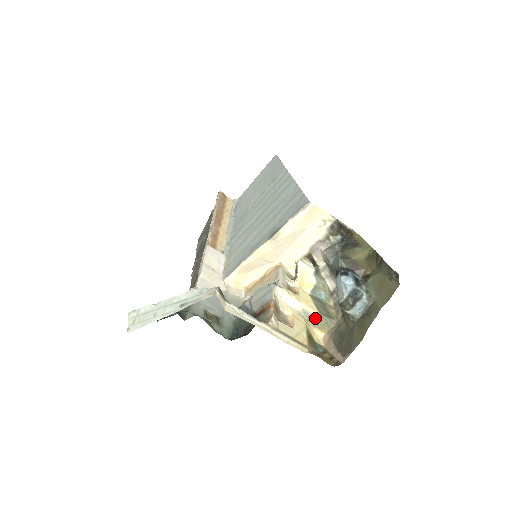
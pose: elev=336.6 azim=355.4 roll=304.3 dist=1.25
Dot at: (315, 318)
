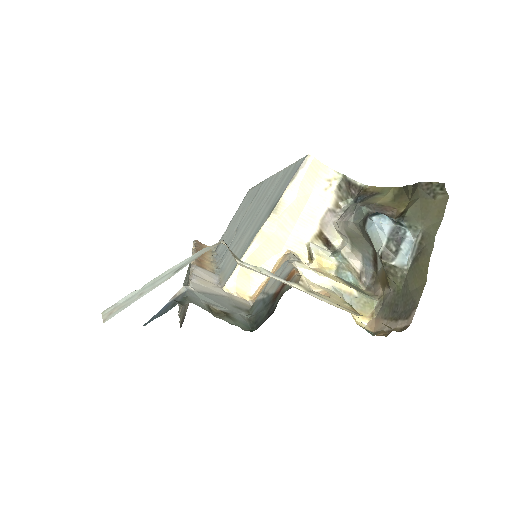
Dot at: (351, 297)
